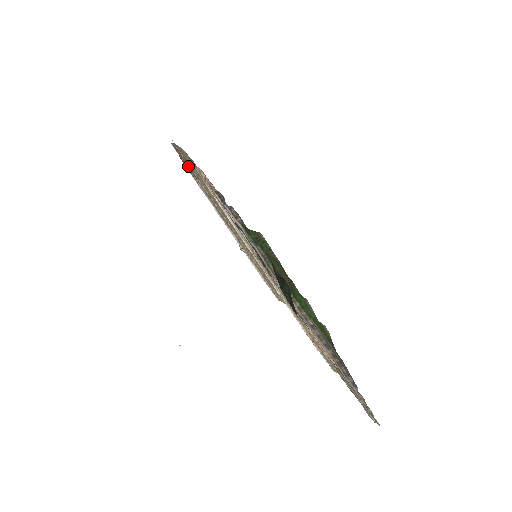
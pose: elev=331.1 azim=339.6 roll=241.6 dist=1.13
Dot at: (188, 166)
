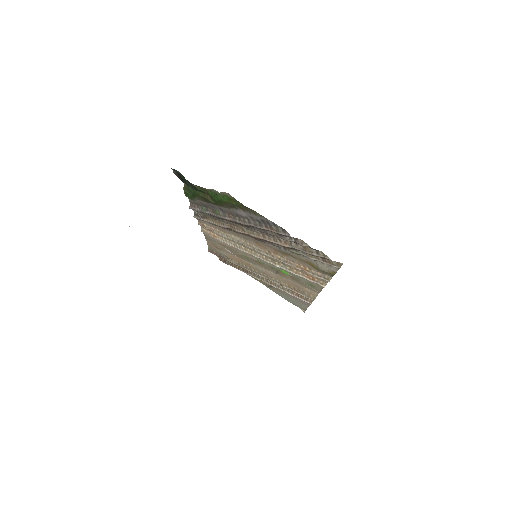
Dot at: (221, 256)
